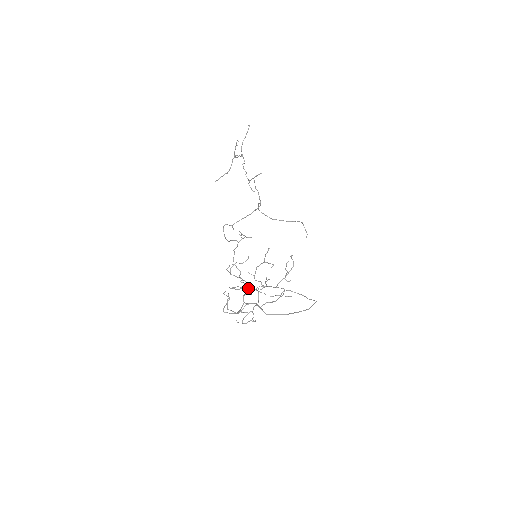
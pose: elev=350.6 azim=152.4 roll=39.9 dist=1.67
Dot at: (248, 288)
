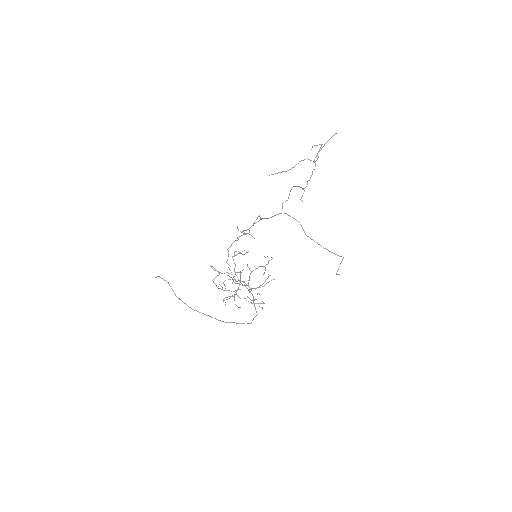
Dot at: (240, 277)
